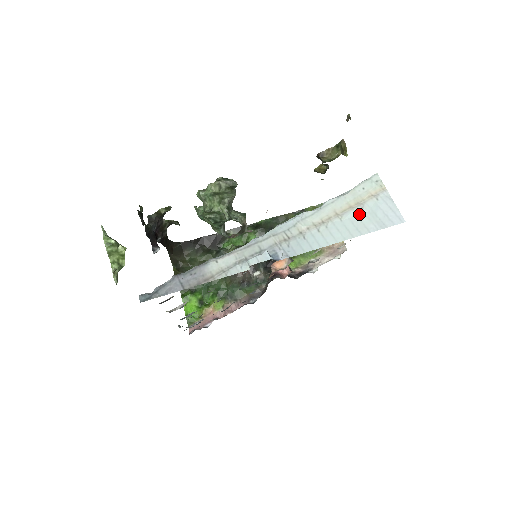
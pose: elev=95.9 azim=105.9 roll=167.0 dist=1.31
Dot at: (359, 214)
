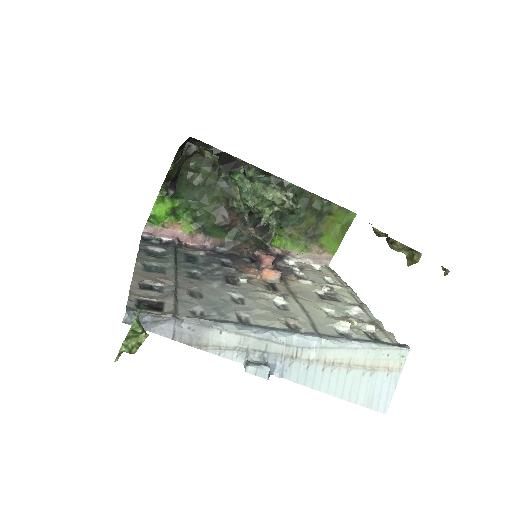
Dot at: (364, 378)
